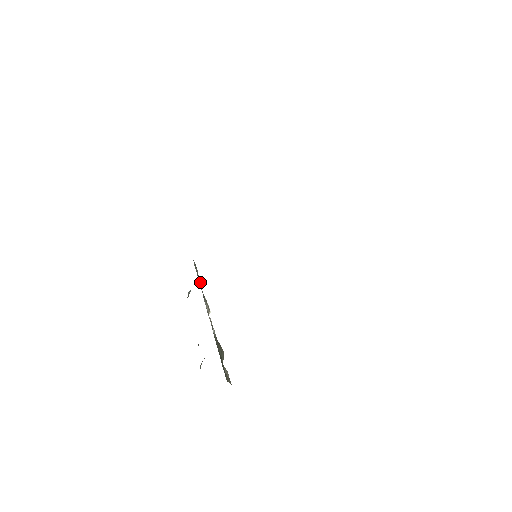
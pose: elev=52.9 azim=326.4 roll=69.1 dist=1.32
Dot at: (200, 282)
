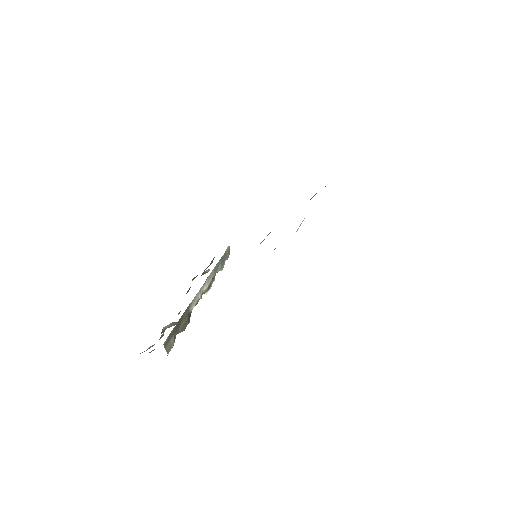
Dot at: (220, 266)
